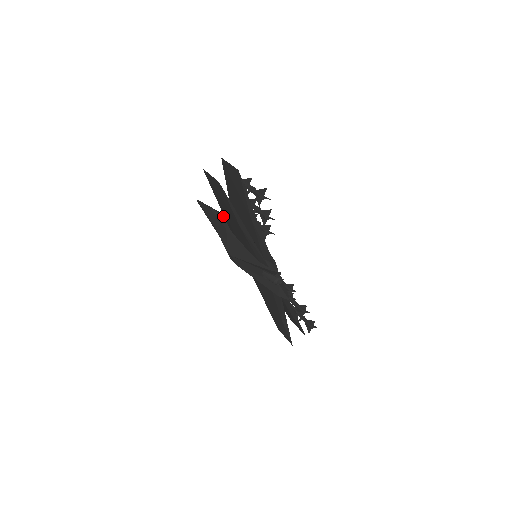
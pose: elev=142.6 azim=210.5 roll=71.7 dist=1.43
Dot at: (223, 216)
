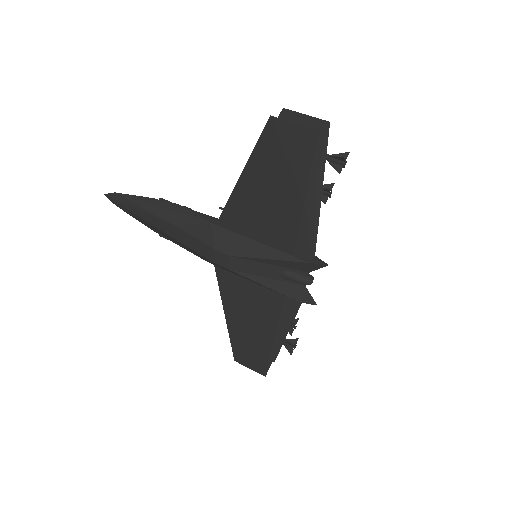
Dot at: occluded
